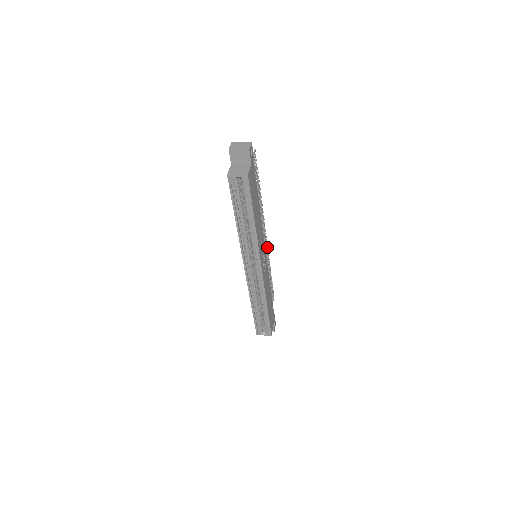
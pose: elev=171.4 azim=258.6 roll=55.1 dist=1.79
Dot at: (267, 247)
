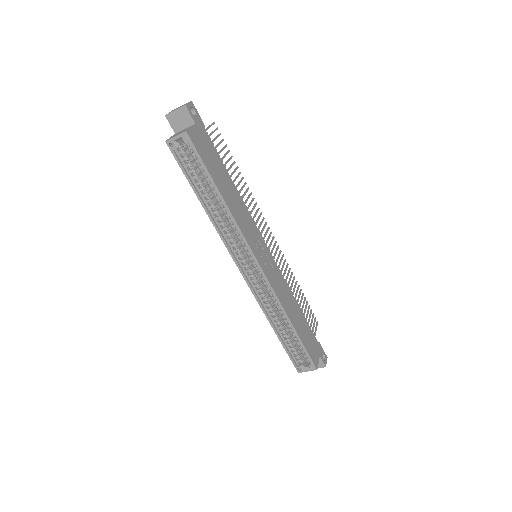
Dot at: (280, 251)
